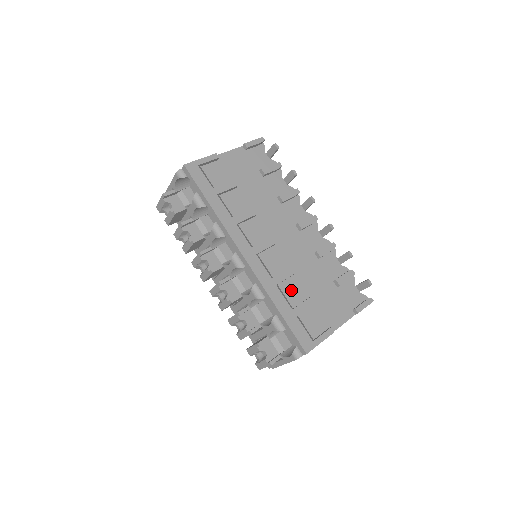
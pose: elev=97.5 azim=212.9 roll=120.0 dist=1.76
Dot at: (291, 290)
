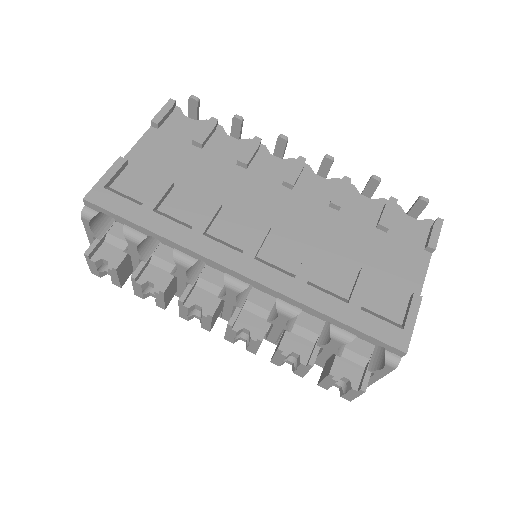
Dot at: (330, 276)
